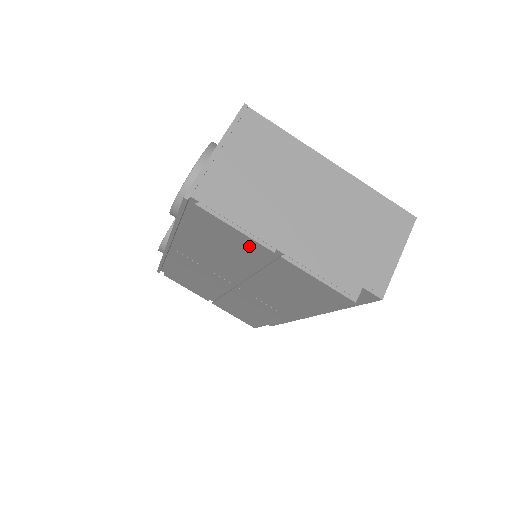
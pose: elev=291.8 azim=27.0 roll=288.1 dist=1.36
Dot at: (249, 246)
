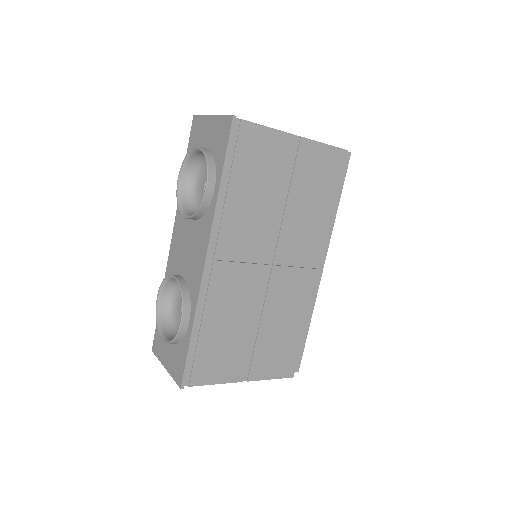
Dot at: (280, 147)
